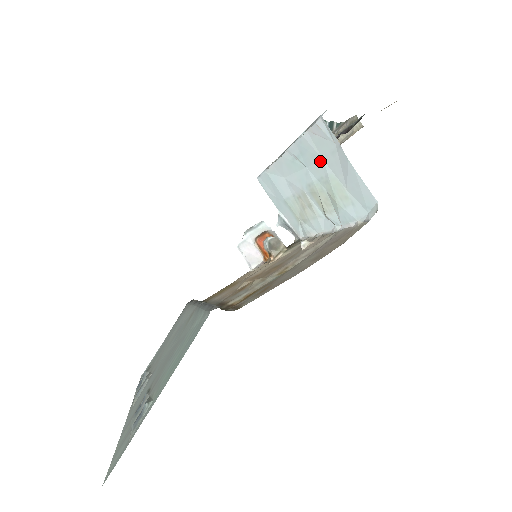
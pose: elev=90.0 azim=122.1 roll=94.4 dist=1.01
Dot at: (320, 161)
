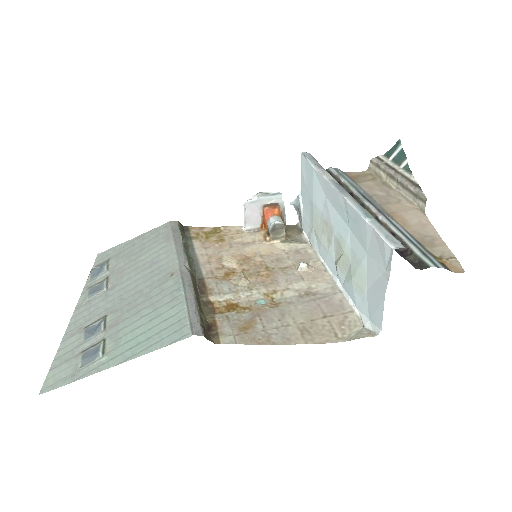
Dot at: (364, 249)
